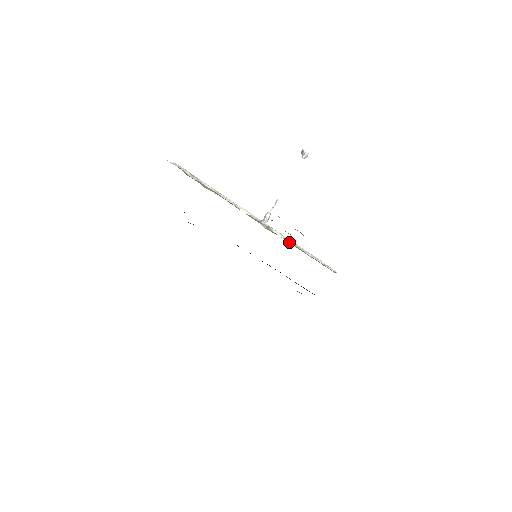
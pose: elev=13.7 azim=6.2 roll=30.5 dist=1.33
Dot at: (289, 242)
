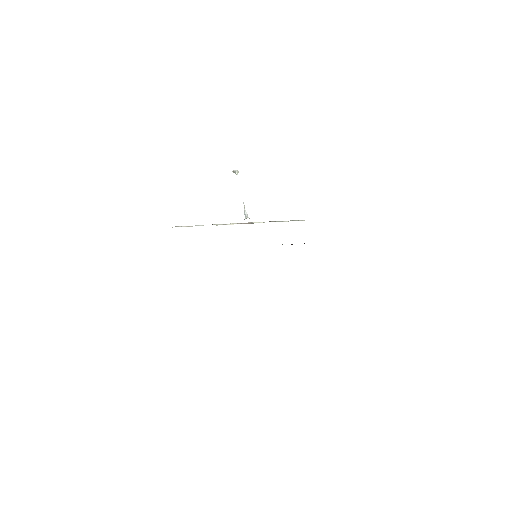
Dot at: occluded
